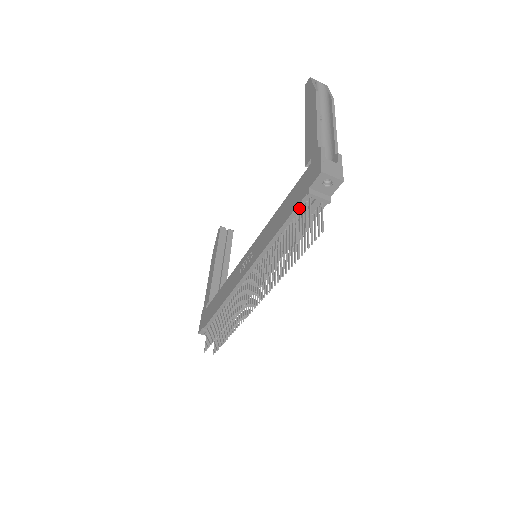
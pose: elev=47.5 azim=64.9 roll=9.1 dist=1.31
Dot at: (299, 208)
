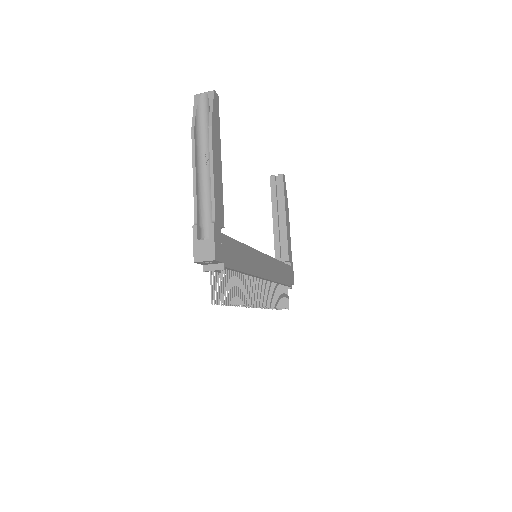
Dot at: occluded
